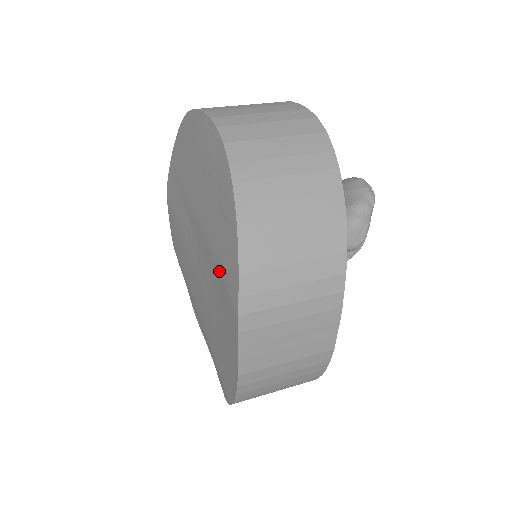
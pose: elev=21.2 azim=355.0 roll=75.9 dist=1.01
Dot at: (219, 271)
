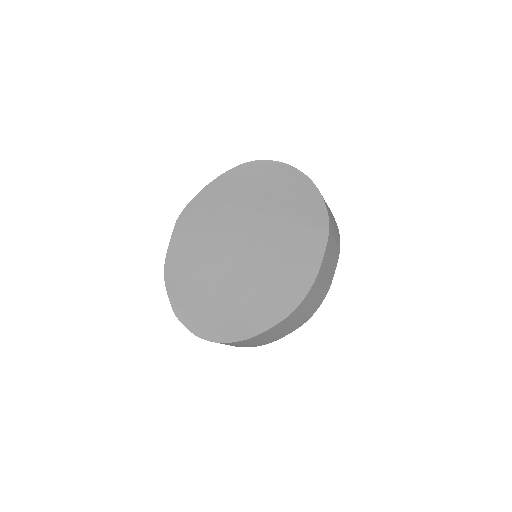
Dot at: (297, 223)
